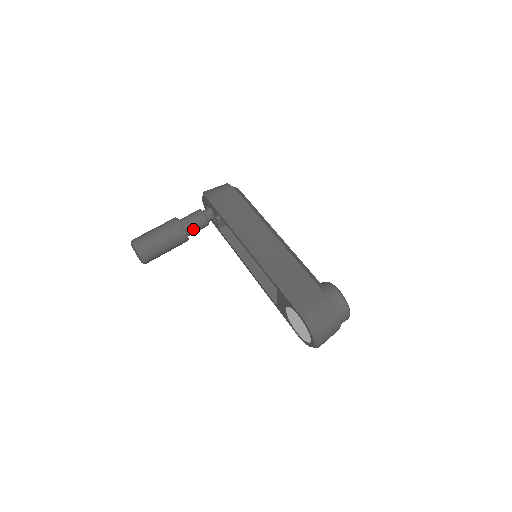
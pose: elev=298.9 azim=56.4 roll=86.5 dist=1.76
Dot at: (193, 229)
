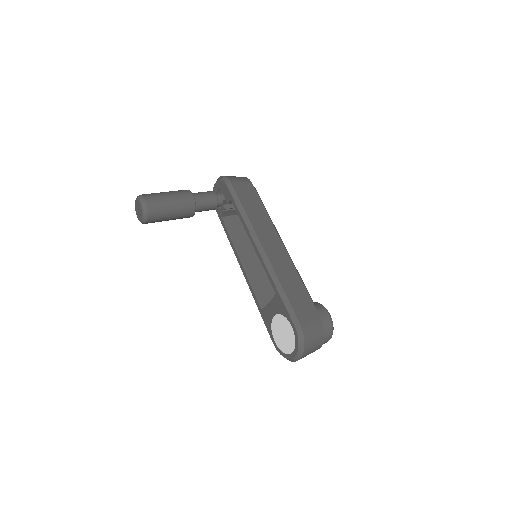
Dot at: (202, 208)
